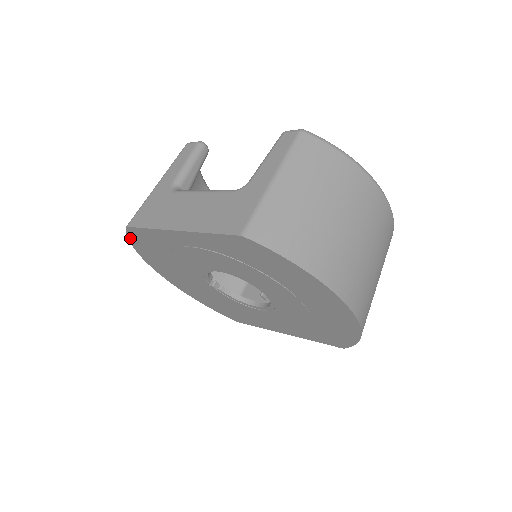
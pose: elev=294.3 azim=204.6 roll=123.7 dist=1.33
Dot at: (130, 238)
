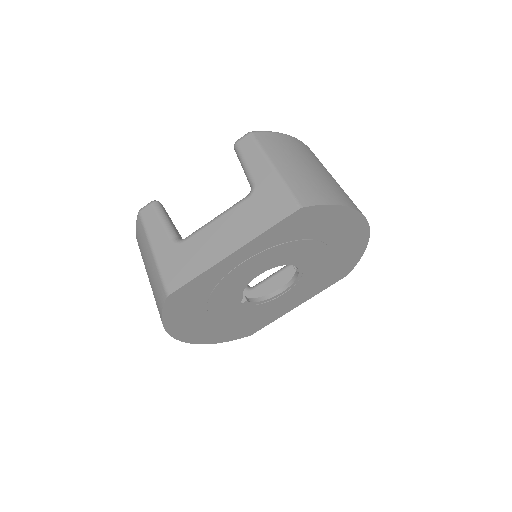
Dot at: (165, 311)
